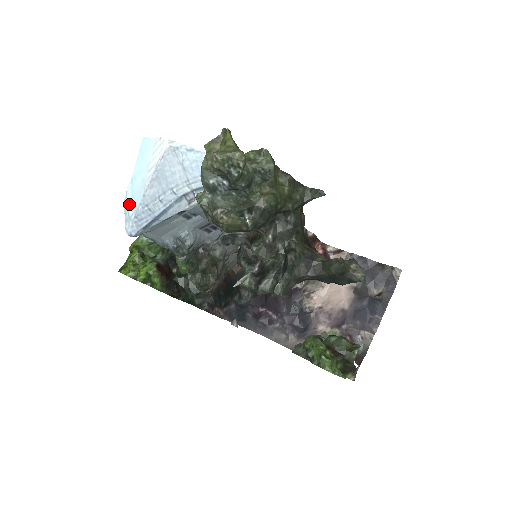
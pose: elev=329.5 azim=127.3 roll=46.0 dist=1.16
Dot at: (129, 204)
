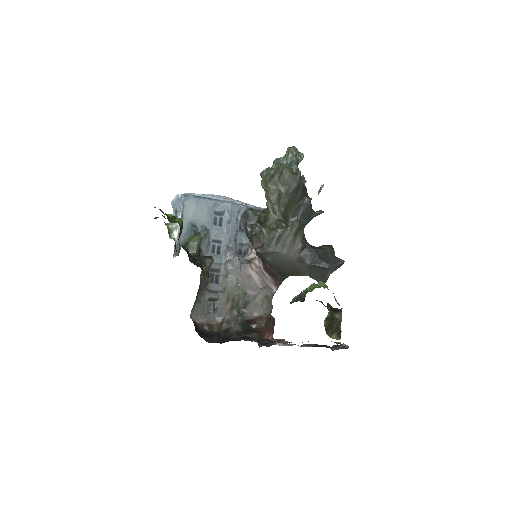
Dot at: occluded
